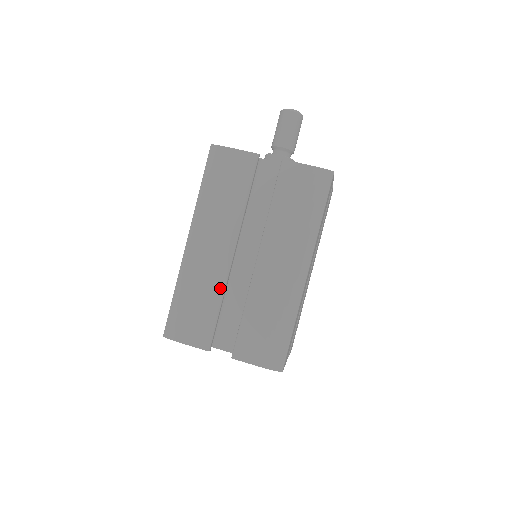
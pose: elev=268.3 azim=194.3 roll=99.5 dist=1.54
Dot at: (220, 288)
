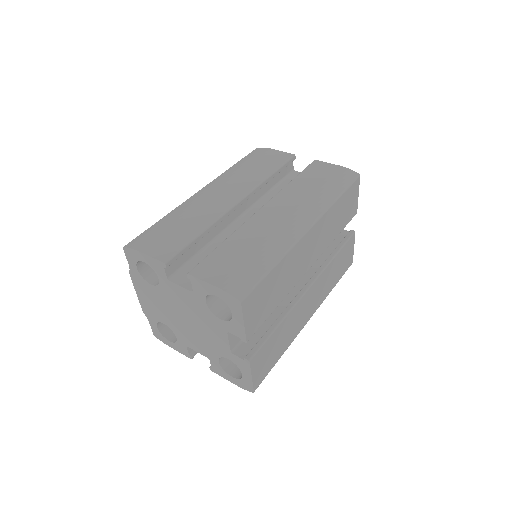
Dot at: (211, 220)
